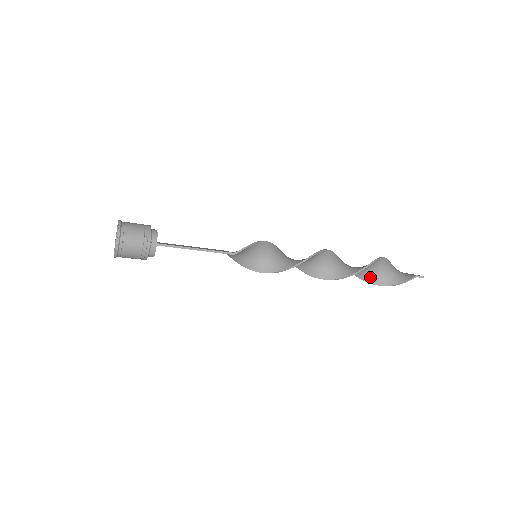
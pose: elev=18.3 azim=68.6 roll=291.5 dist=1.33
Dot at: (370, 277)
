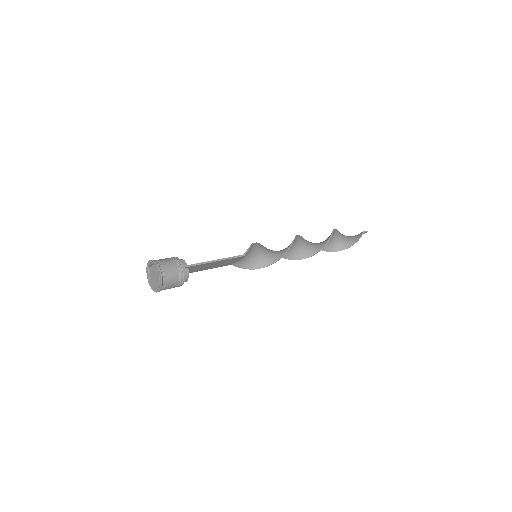
Dot at: (335, 247)
